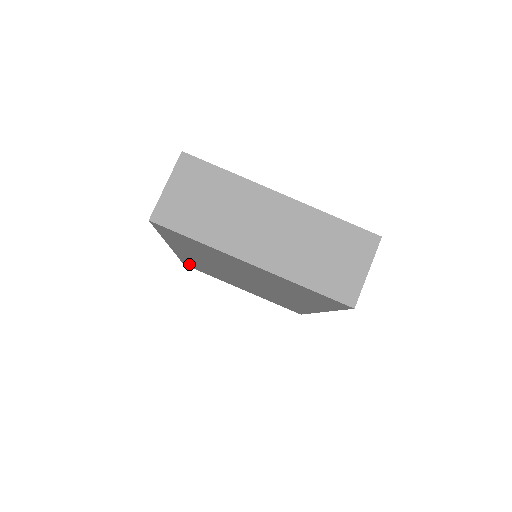
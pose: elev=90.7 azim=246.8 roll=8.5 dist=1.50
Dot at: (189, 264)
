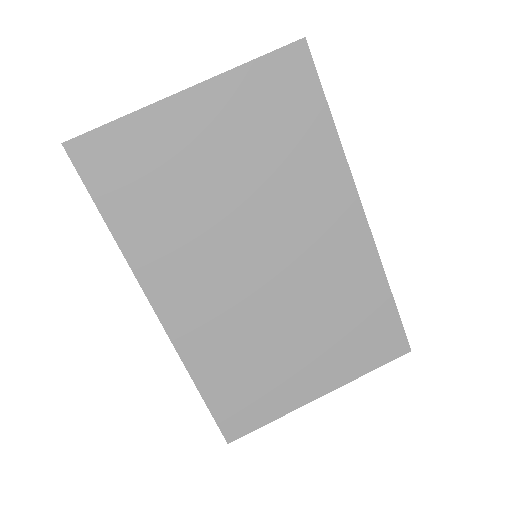
Dot at: (223, 406)
